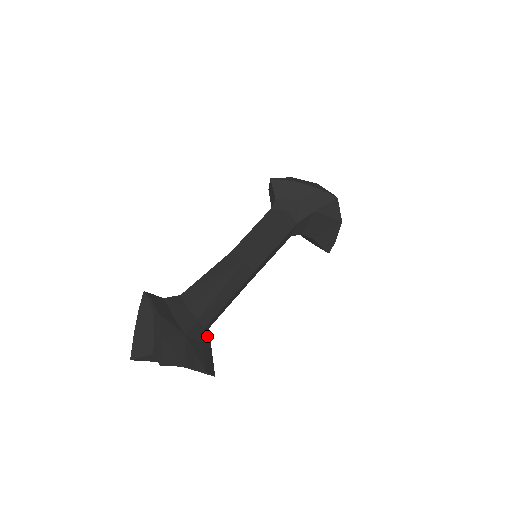
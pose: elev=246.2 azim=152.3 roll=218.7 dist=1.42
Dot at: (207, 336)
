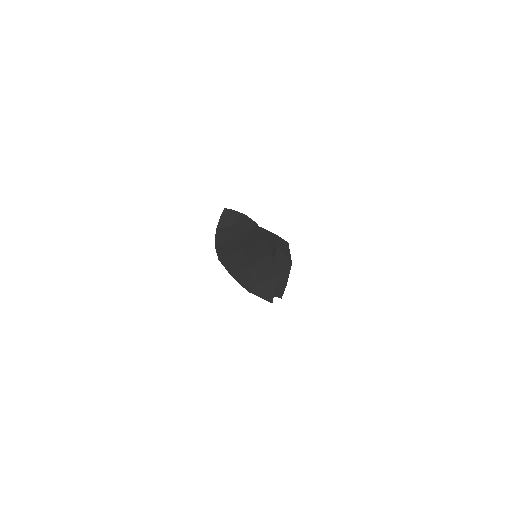
Dot at: occluded
